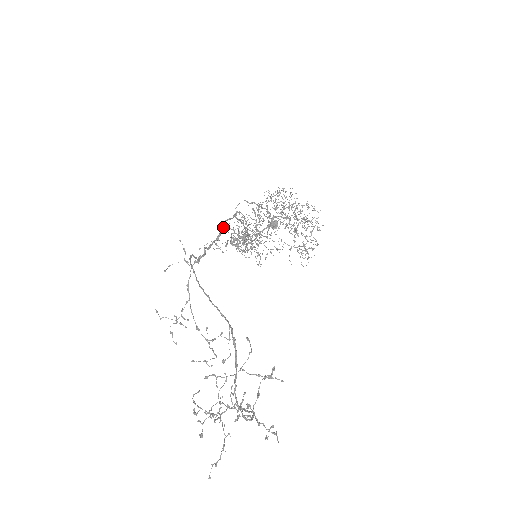
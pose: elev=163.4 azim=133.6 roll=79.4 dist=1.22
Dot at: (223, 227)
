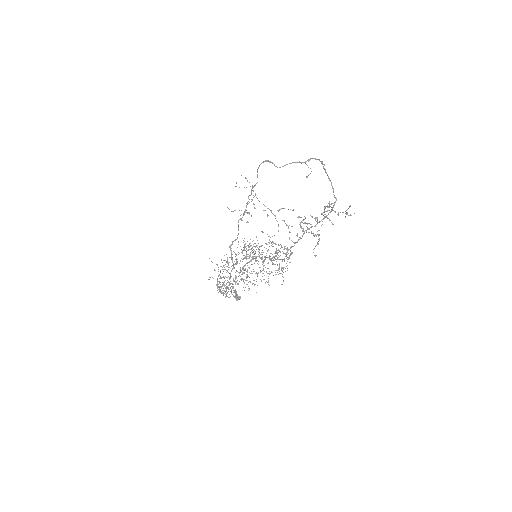
Dot at: occluded
